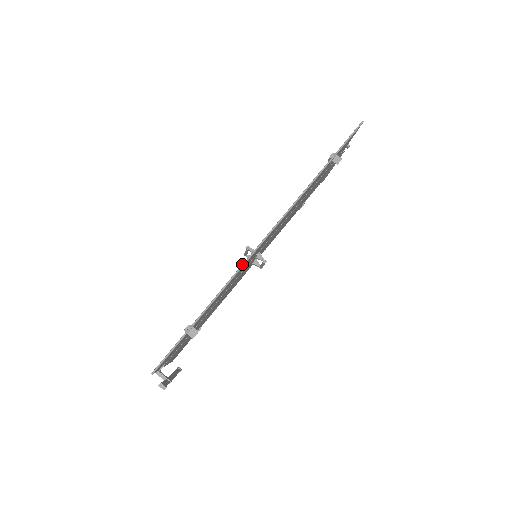
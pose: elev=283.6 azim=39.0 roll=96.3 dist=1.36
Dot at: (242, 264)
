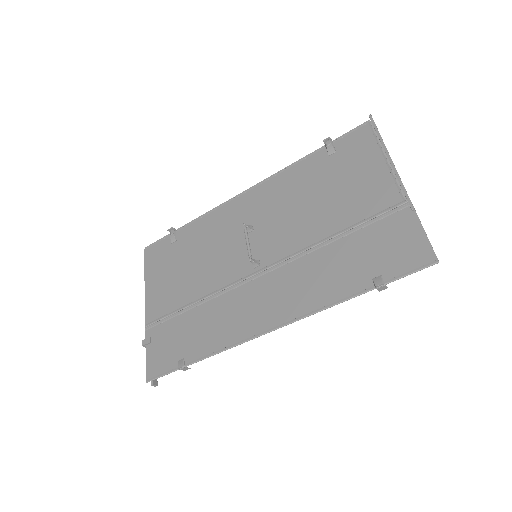
Dot at: (243, 342)
